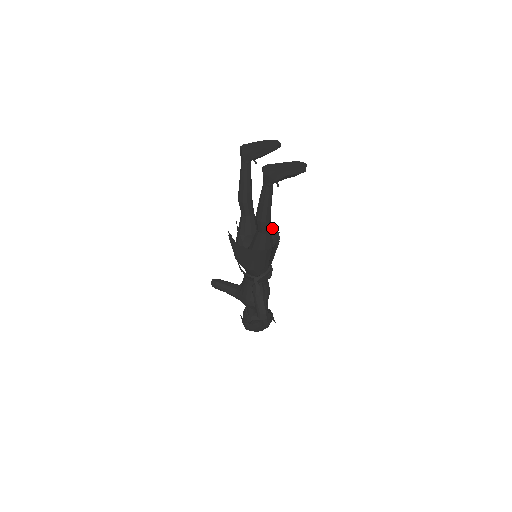
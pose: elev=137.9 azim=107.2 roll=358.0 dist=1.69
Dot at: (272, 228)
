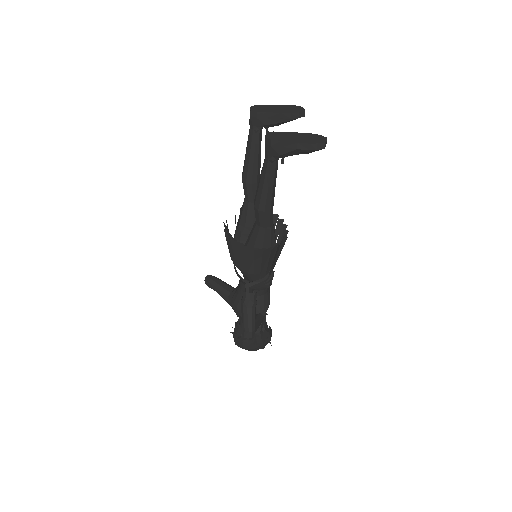
Dot at: (282, 224)
